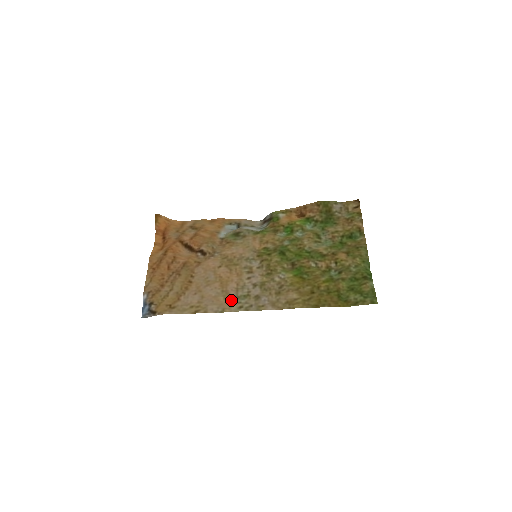
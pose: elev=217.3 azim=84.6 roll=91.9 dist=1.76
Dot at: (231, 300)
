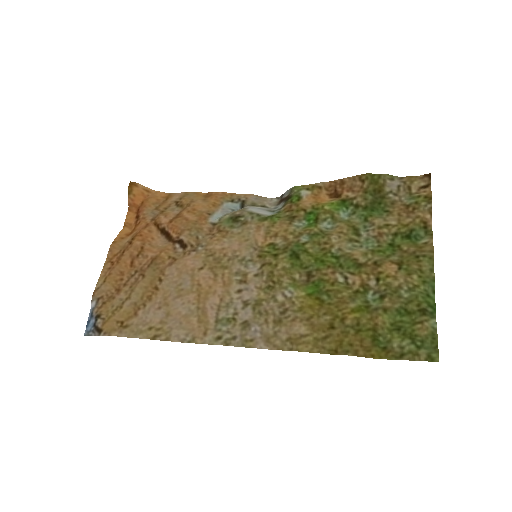
Dot at: (207, 324)
